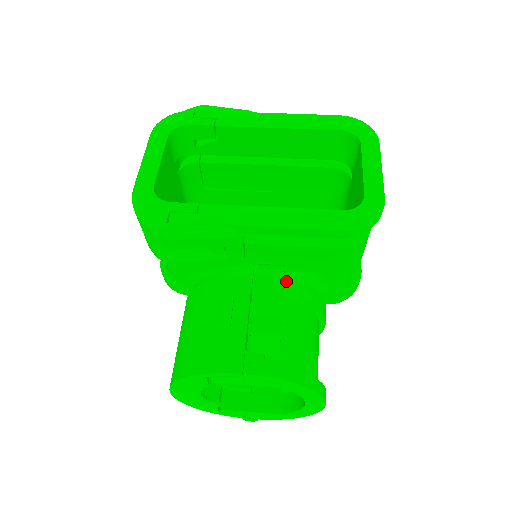
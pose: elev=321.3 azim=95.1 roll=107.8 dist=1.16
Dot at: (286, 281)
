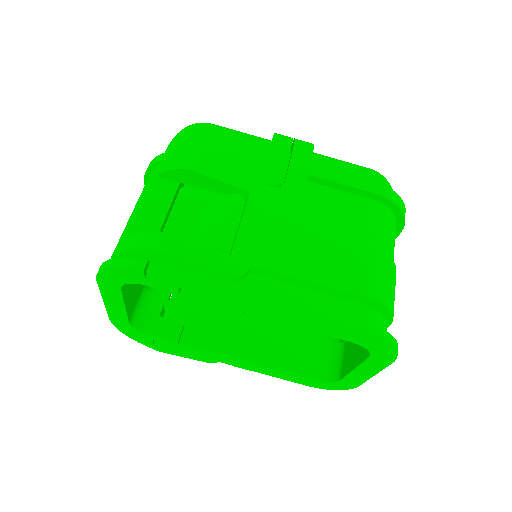
Dot at: occluded
